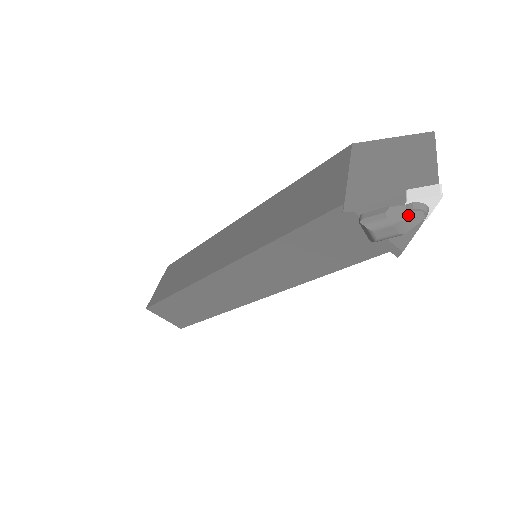
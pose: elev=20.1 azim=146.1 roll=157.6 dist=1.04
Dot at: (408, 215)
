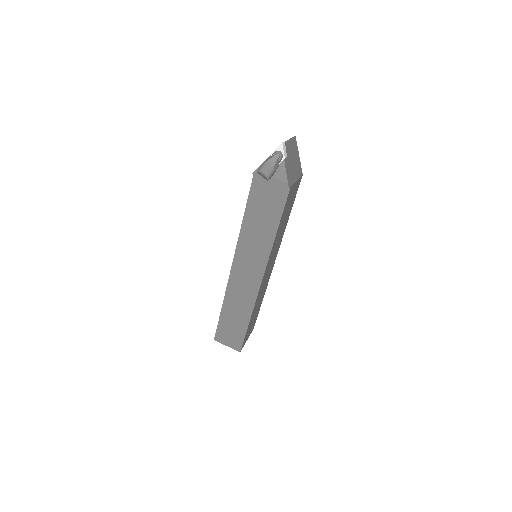
Dot at: (272, 157)
